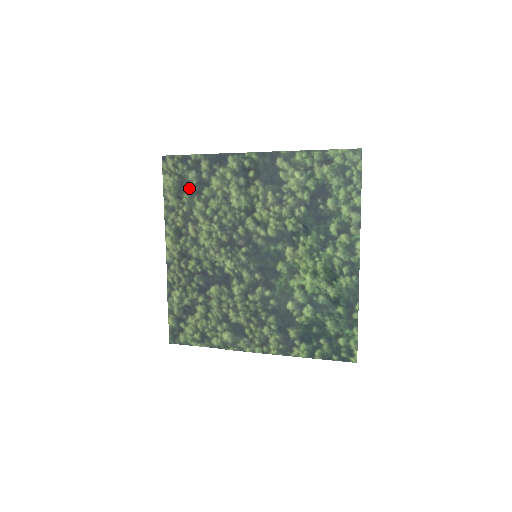
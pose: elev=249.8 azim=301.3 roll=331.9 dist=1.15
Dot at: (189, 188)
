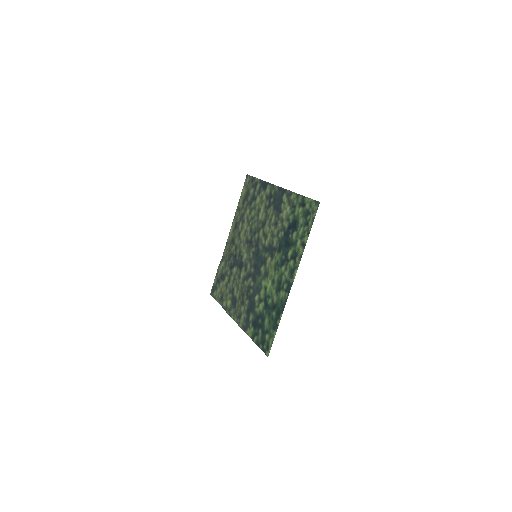
Dot at: (248, 199)
